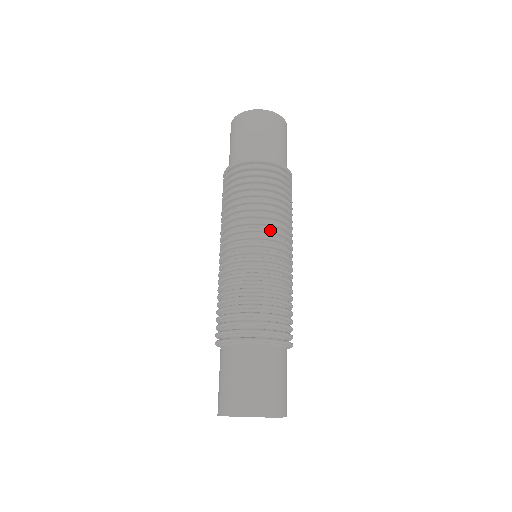
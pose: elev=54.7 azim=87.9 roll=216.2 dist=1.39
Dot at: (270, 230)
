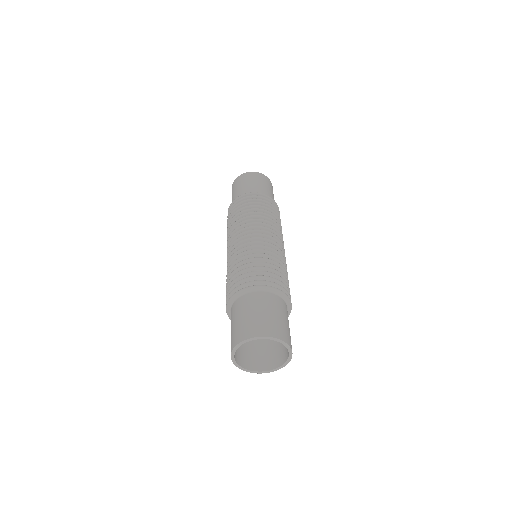
Dot at: (245, 228)
